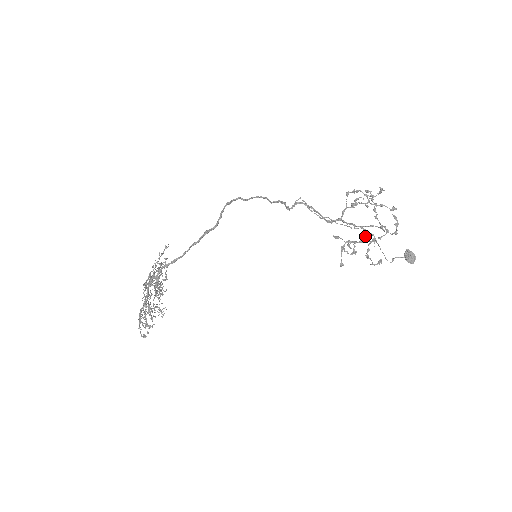
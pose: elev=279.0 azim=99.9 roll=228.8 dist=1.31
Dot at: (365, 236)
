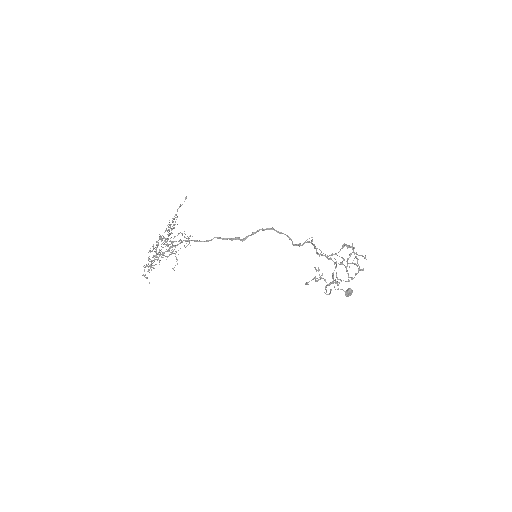
Dot at: occluded
